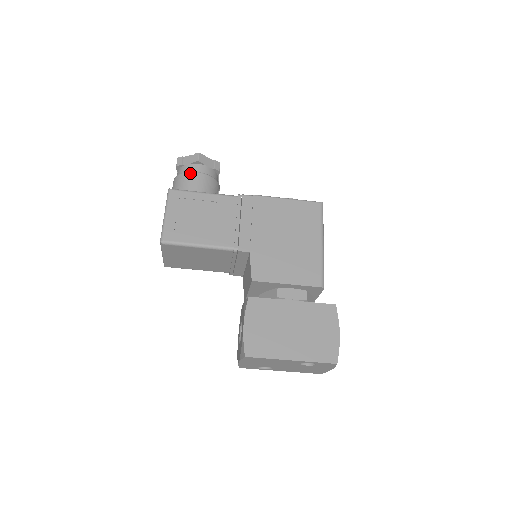
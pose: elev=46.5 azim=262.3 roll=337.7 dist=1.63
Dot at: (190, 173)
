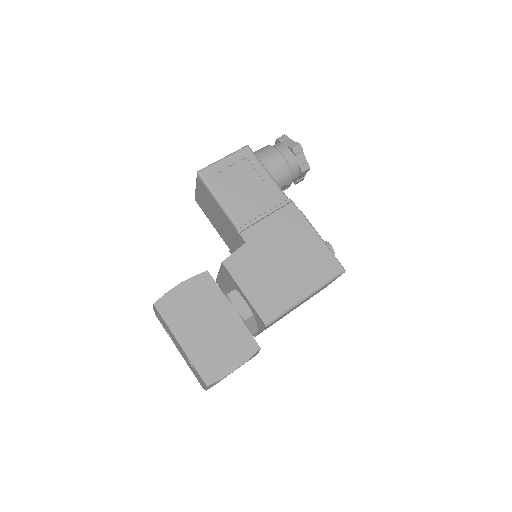
Dot at: (277, 151)
